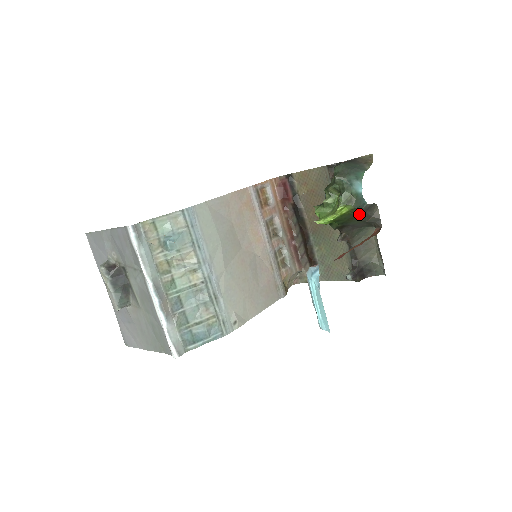
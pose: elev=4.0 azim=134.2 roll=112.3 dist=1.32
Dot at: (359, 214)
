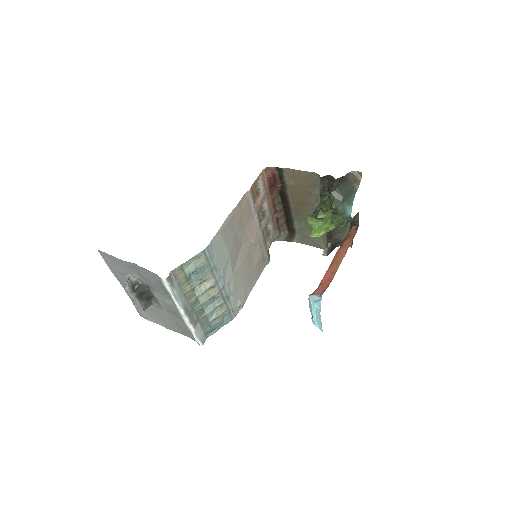
Dot at: occluded
